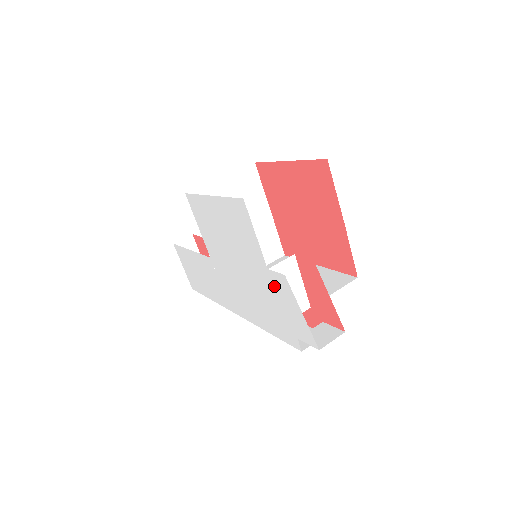
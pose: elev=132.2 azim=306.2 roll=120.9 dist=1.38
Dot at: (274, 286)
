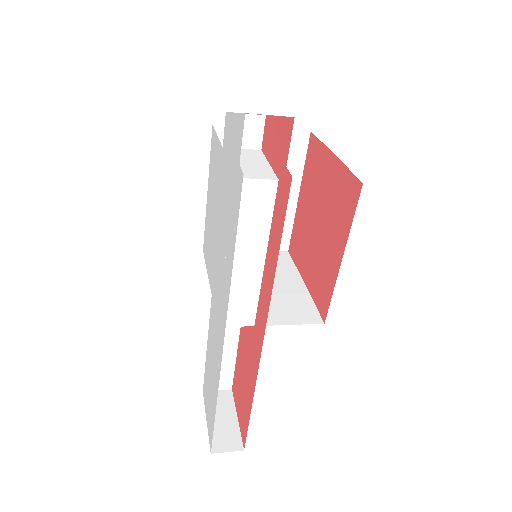
Dot at: (226, 153)
